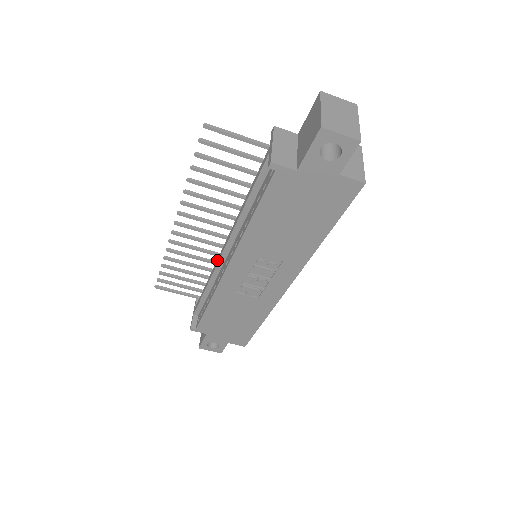
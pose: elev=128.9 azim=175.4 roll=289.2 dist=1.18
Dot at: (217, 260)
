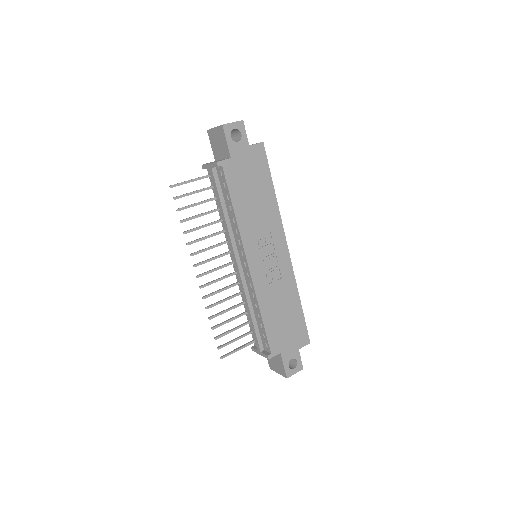
Dot at: (239, 280)
